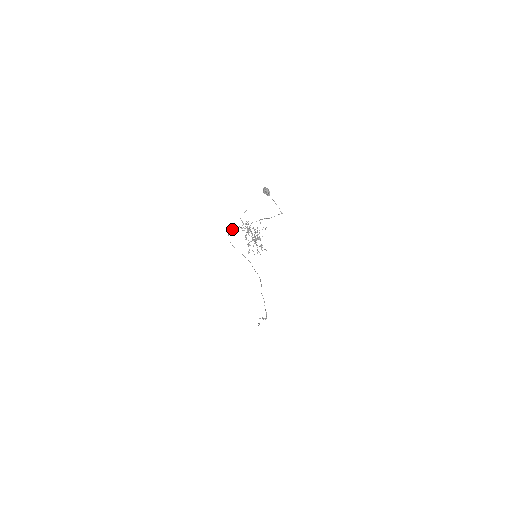
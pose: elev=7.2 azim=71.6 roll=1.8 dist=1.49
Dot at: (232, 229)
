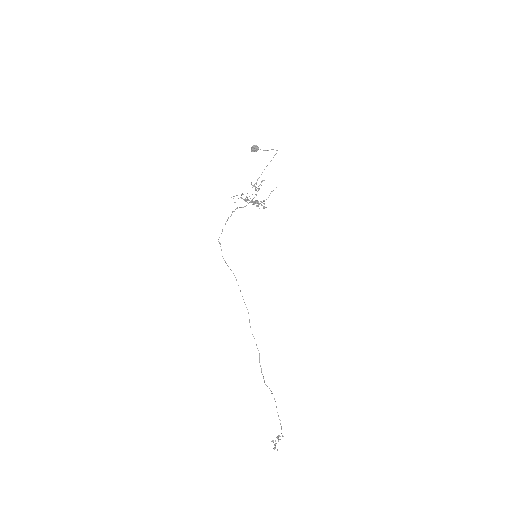
Dot at: occluded
